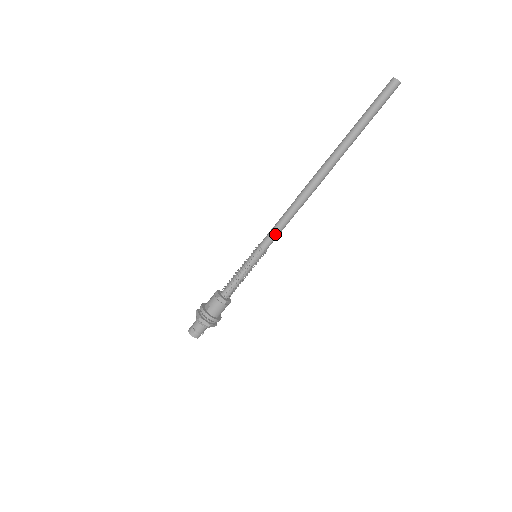
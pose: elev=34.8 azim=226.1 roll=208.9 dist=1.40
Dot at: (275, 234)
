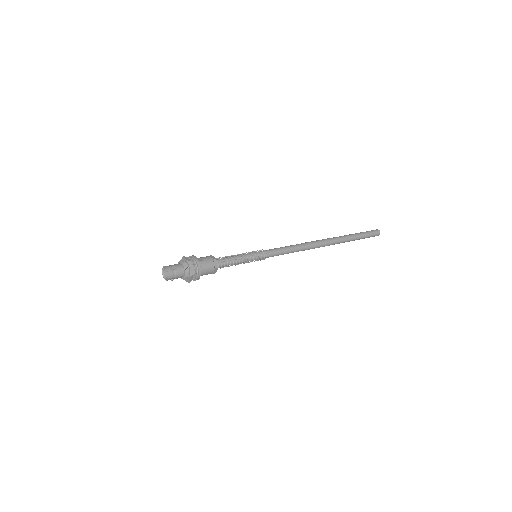
Dot at: (280, 252)
